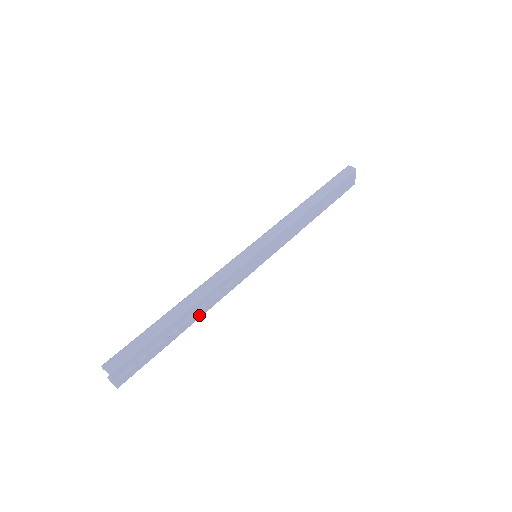
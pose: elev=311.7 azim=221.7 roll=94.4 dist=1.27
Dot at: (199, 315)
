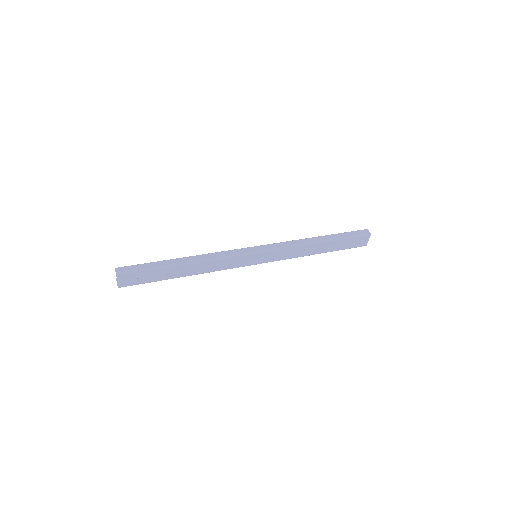
Dot at: (194, 273)
